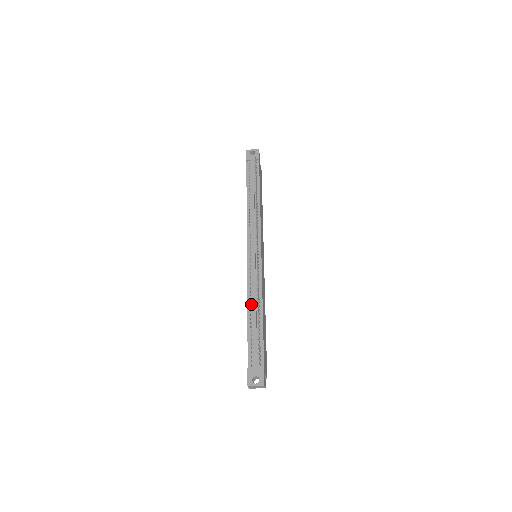
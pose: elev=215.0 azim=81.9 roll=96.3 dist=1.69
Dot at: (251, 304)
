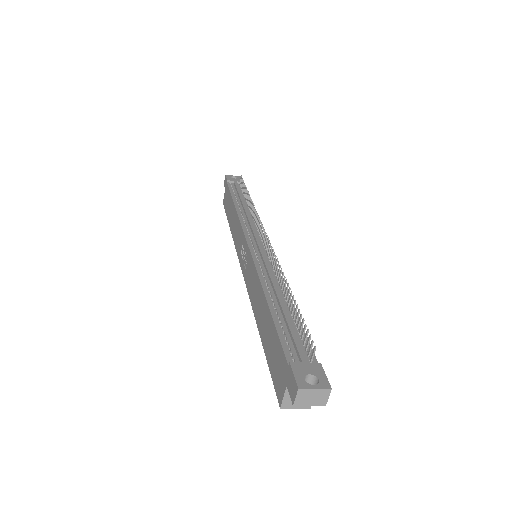
Dot at: (269, 289)
